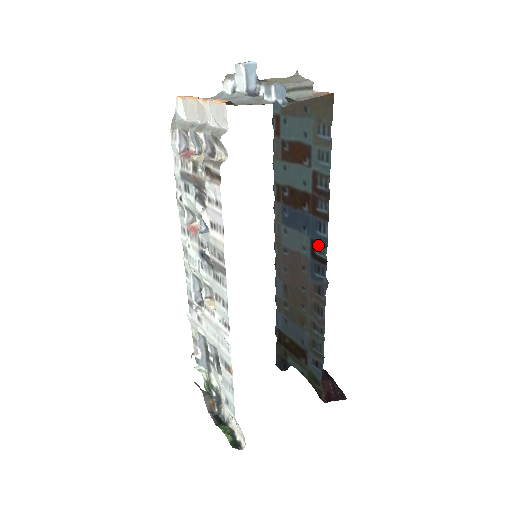
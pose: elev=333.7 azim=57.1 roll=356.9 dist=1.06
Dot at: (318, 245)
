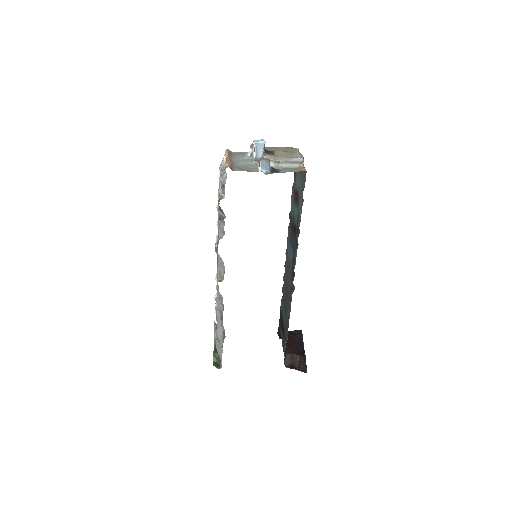
Dot at: (293, 262)
